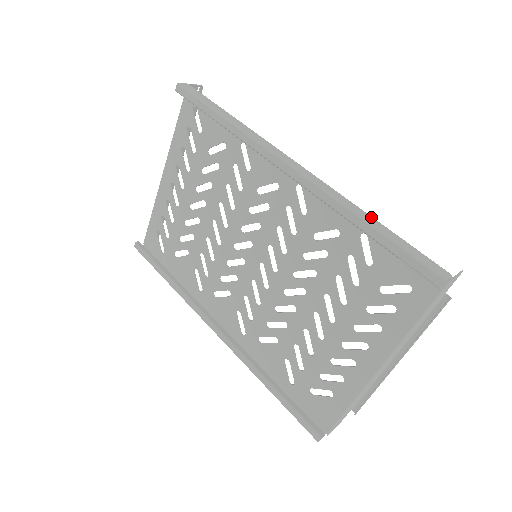
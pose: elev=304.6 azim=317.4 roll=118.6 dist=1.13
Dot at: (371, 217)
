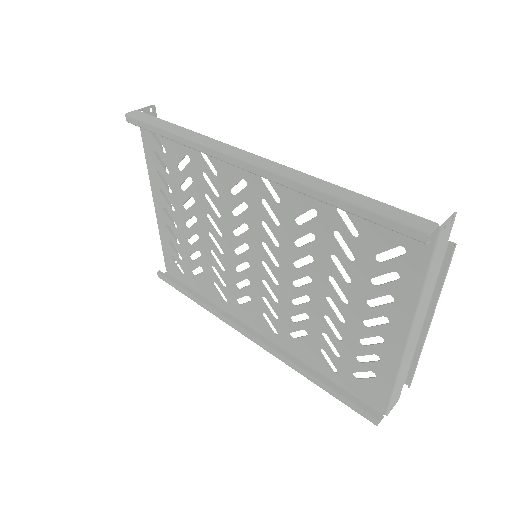
Dot at: (337, 187)
